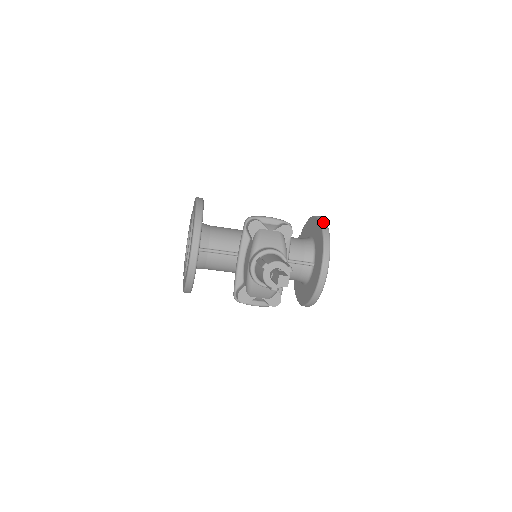
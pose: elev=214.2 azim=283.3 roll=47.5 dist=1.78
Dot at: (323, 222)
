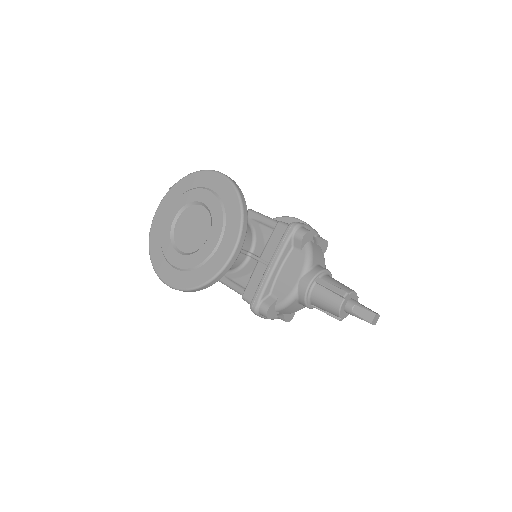
Dot at: occluded
